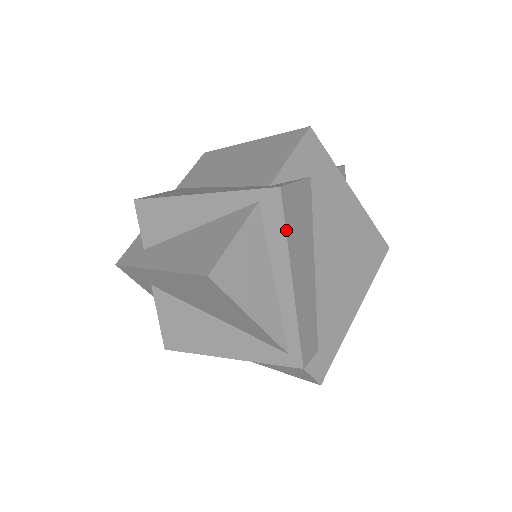
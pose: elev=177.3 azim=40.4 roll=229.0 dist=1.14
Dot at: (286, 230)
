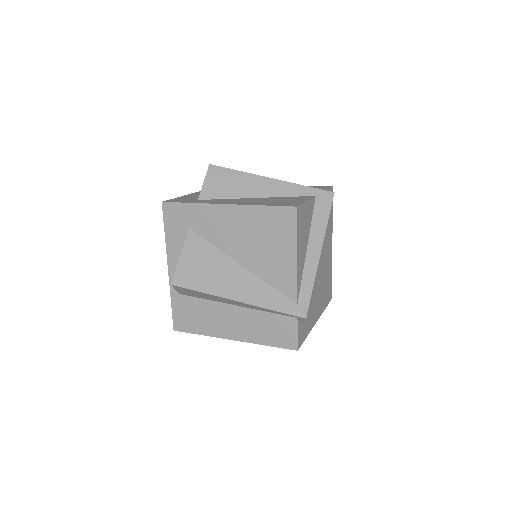
Dot at: occluded
